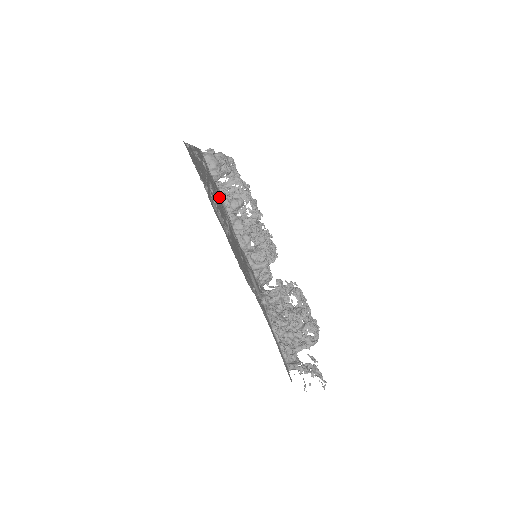
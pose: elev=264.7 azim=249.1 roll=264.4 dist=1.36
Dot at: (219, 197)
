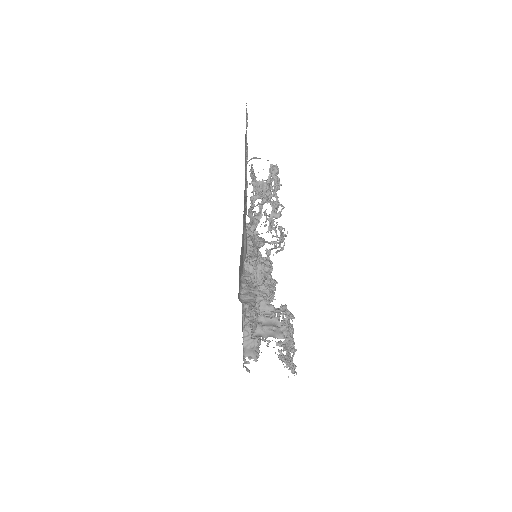
Dot at: (246, 212)
